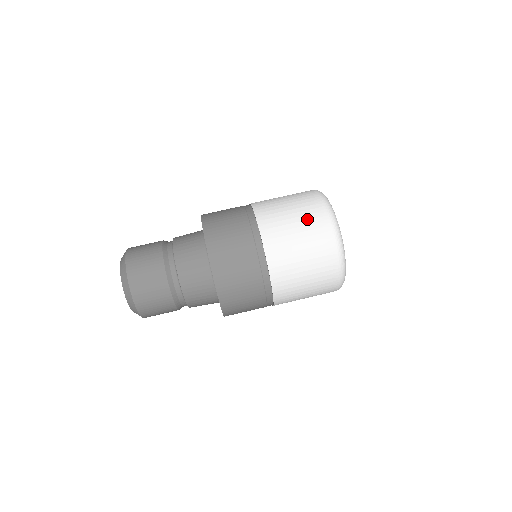
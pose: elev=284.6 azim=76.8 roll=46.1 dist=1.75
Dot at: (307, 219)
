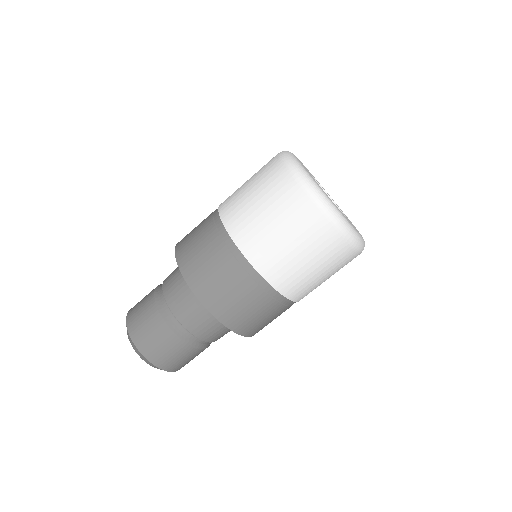
Dot at: (336, 266)
